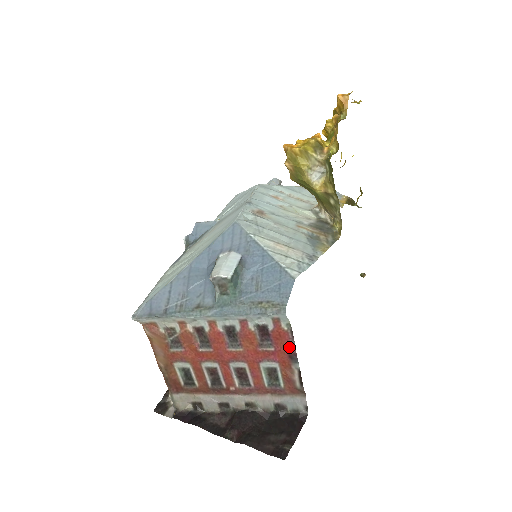
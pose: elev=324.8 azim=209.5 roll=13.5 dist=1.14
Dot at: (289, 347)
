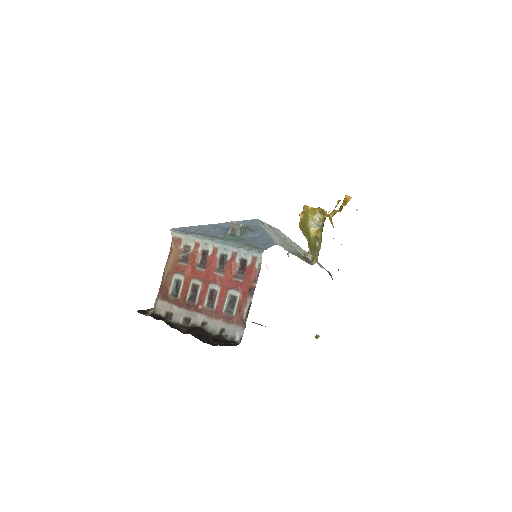
Dot at: (253, 282)
